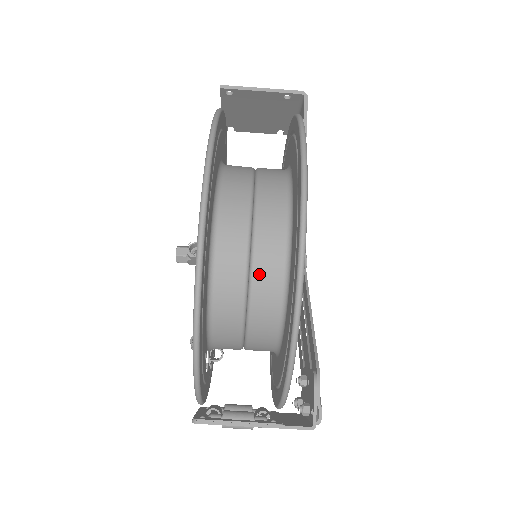
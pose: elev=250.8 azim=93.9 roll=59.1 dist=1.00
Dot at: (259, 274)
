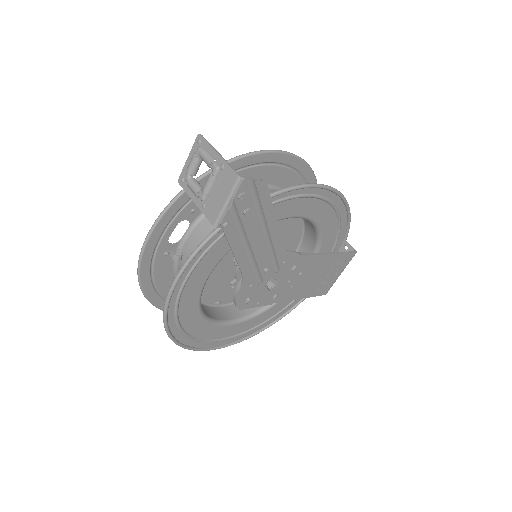
Dot at: occluded
